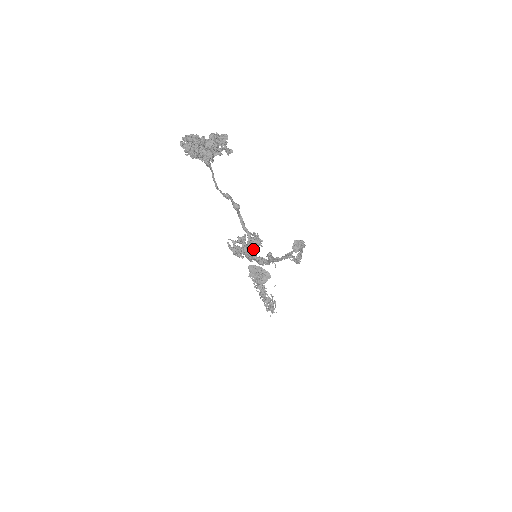
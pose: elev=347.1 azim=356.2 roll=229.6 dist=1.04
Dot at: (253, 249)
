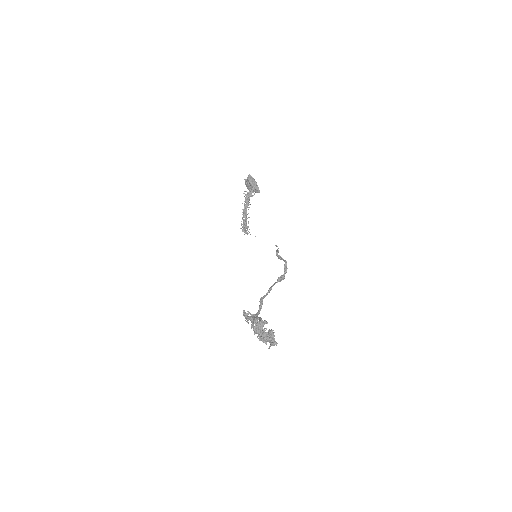
Dot at: occluded
